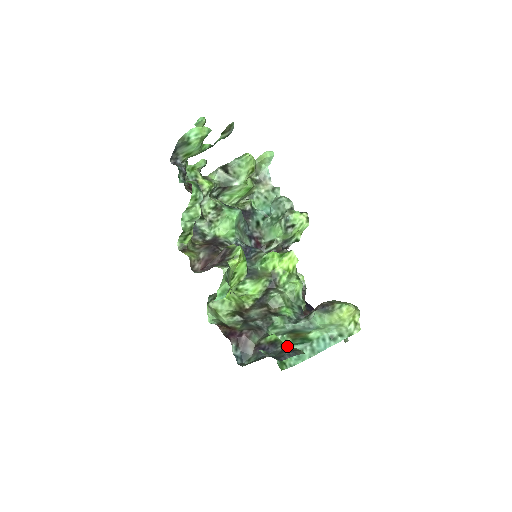
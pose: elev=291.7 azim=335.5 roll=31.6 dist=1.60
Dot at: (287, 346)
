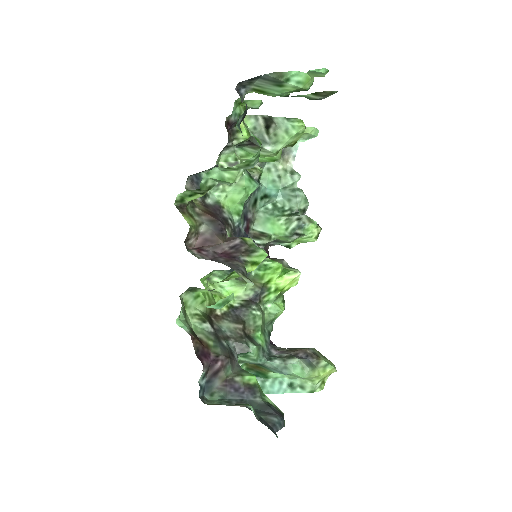
Dot at: (267, 399)
